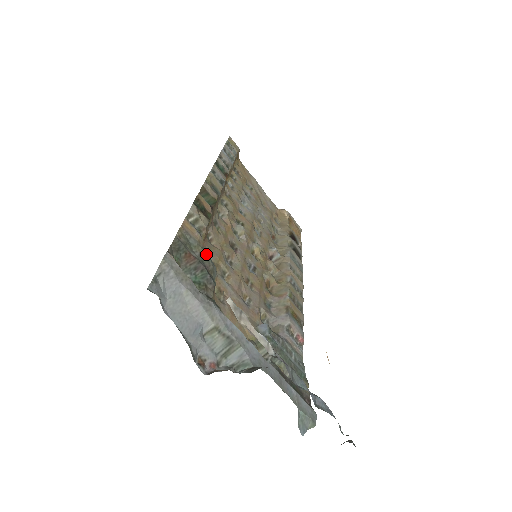
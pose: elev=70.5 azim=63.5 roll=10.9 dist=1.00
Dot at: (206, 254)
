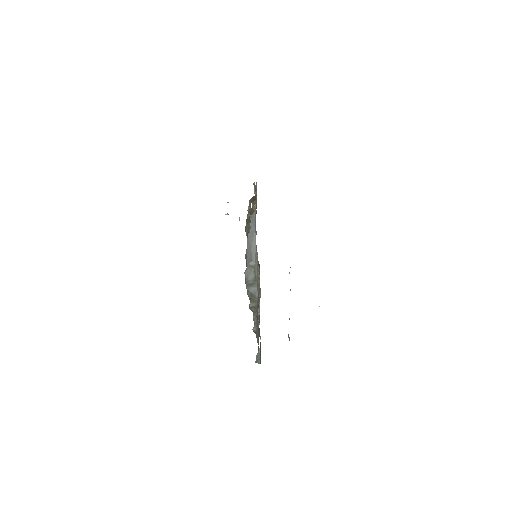
Dot at: occluded
